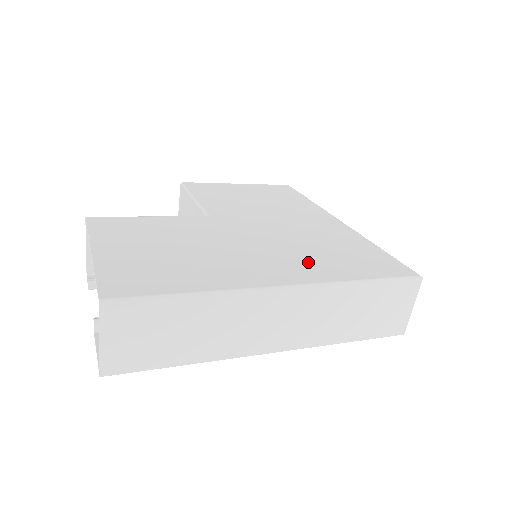
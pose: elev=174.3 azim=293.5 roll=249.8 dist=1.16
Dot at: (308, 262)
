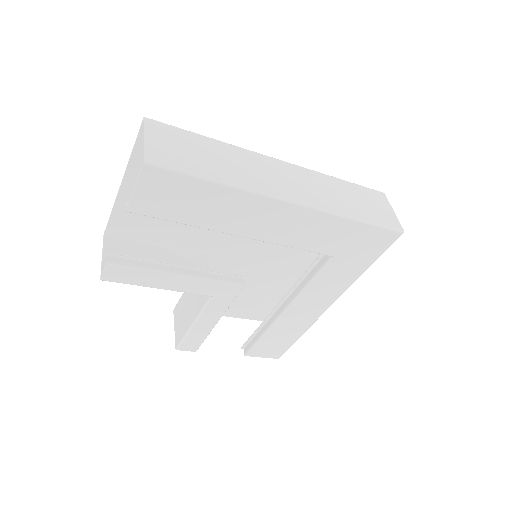
Dot at: occluded
